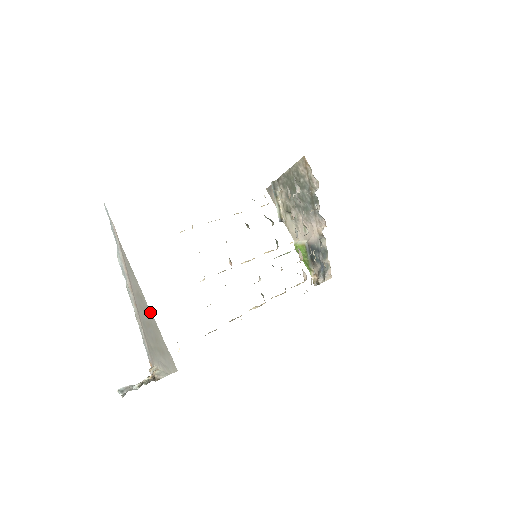
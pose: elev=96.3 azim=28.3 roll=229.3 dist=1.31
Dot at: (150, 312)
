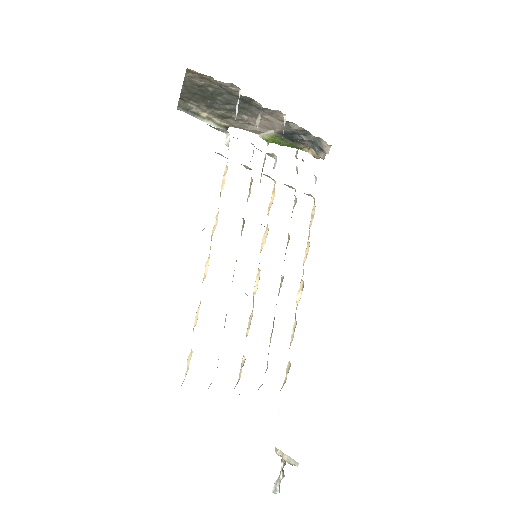
Dot at: occluded
